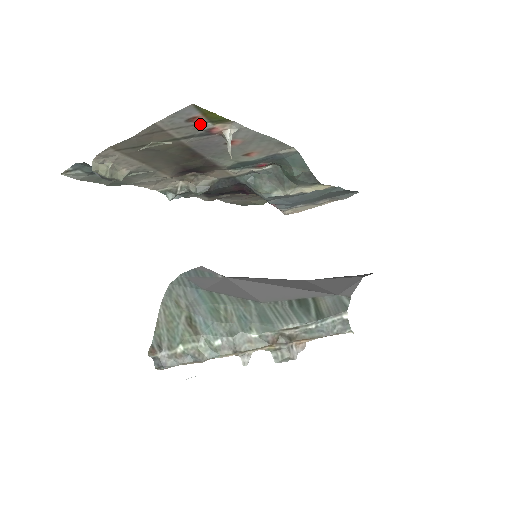
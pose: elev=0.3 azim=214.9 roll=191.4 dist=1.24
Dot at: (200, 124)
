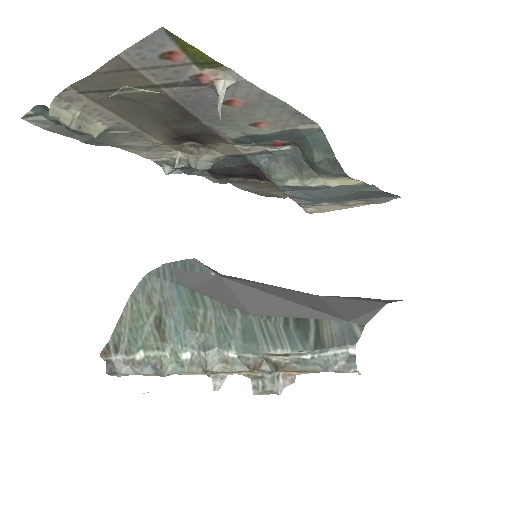
Dot at: (182, 66)
